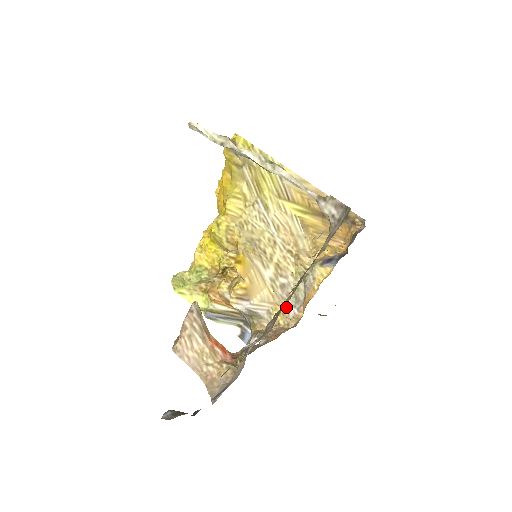
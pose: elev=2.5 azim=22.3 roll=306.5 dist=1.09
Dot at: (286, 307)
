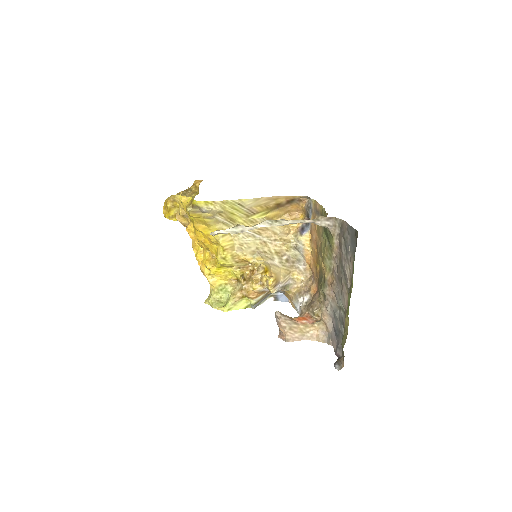
Dot at: (297, 269)
